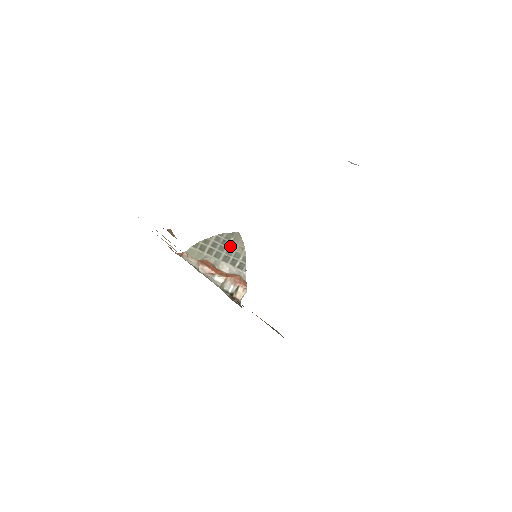
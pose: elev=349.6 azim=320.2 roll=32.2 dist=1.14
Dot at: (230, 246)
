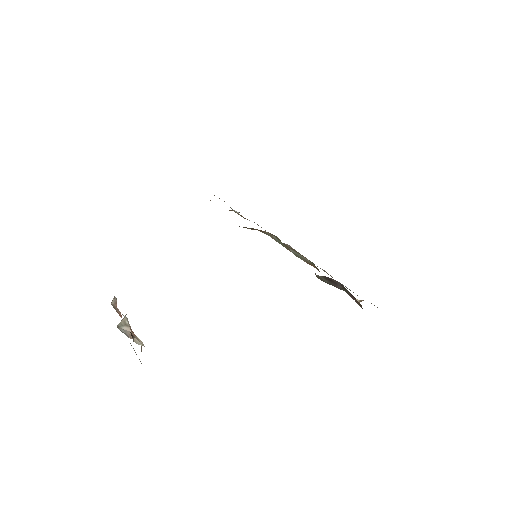
Dot at: occluded
